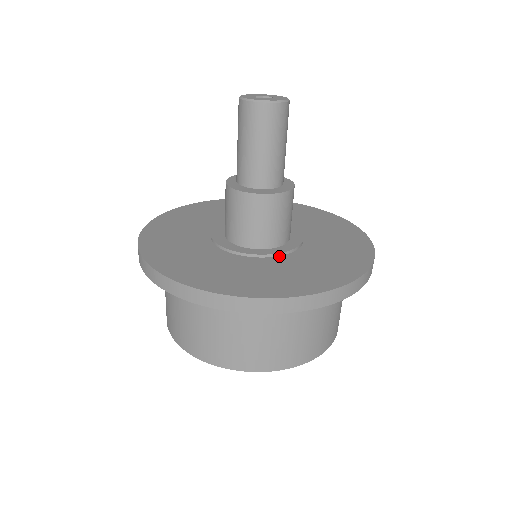
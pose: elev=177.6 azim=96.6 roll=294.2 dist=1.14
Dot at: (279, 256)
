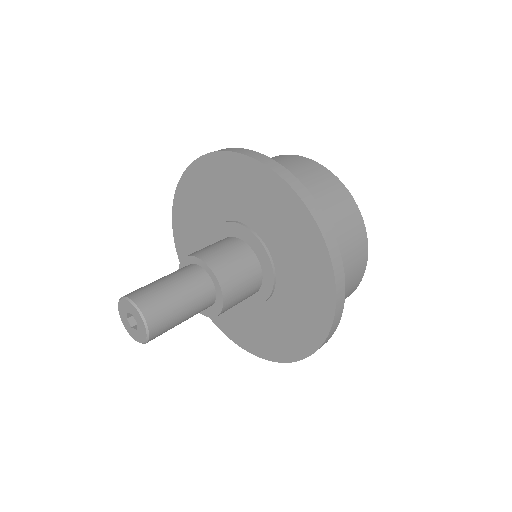
Dot at: (243, 301)
